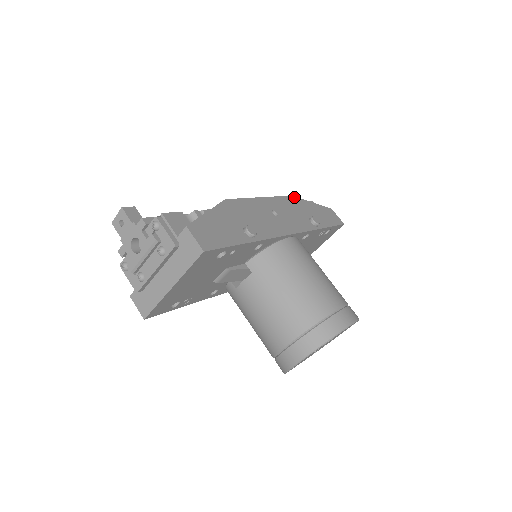
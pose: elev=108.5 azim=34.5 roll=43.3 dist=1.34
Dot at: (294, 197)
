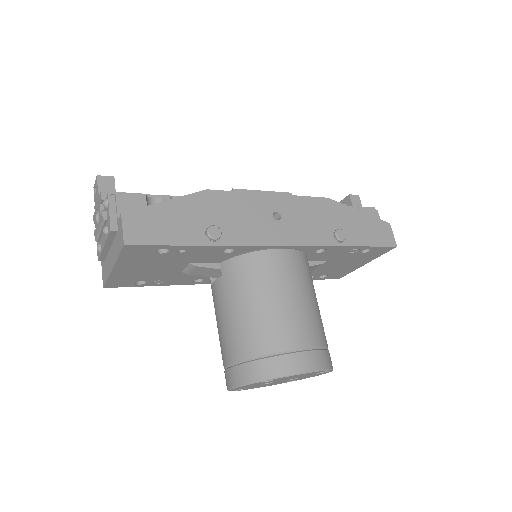
Dot at: (330, 200)
